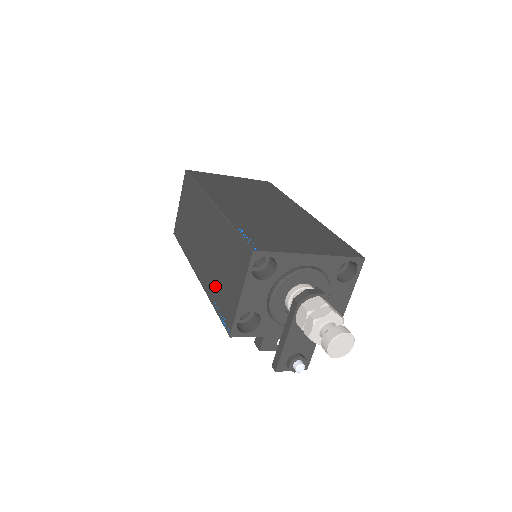
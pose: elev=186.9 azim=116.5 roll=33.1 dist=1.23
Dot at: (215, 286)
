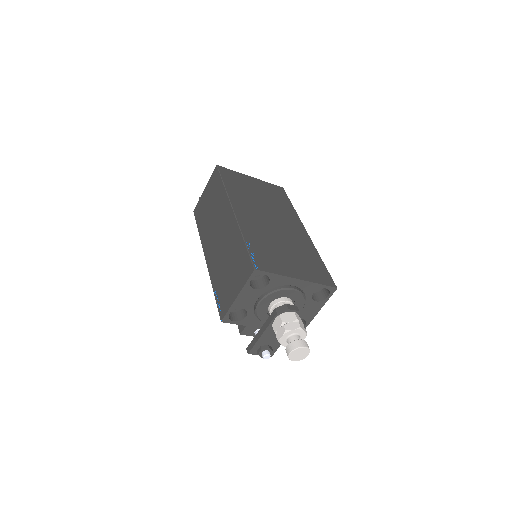
Dot at: (219, 277)
